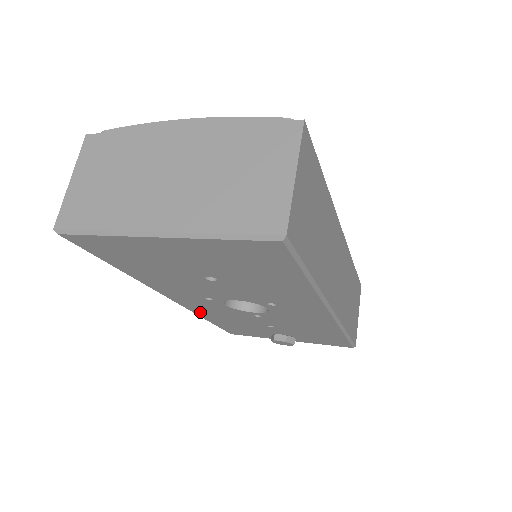
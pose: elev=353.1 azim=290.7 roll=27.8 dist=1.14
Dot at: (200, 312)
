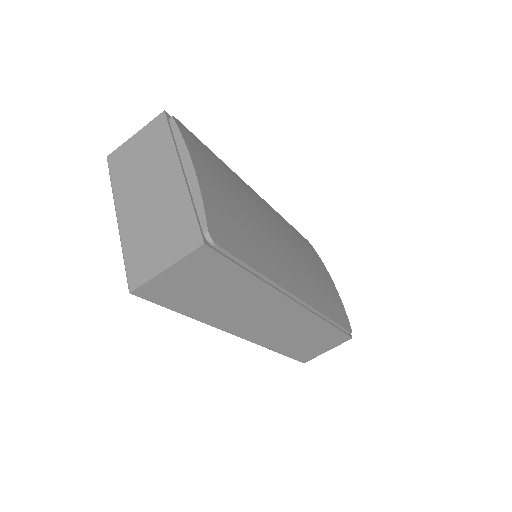
Dot at: occluded
